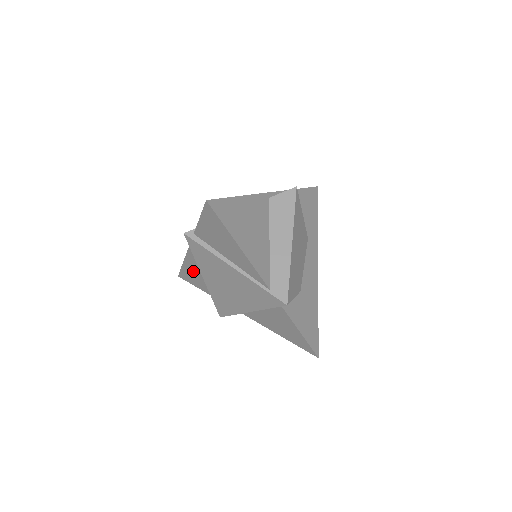
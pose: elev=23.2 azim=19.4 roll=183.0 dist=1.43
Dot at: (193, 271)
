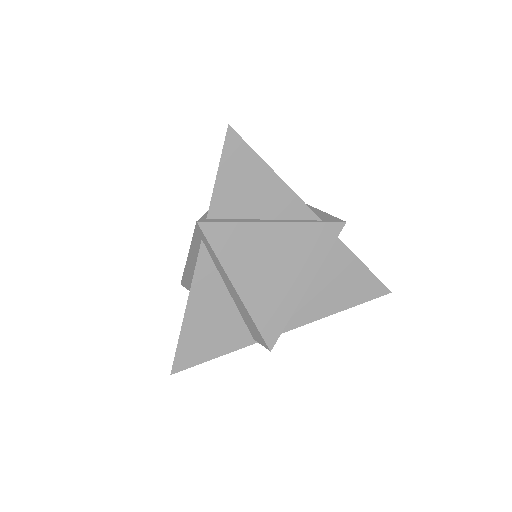
Dot at: (202, 321)
